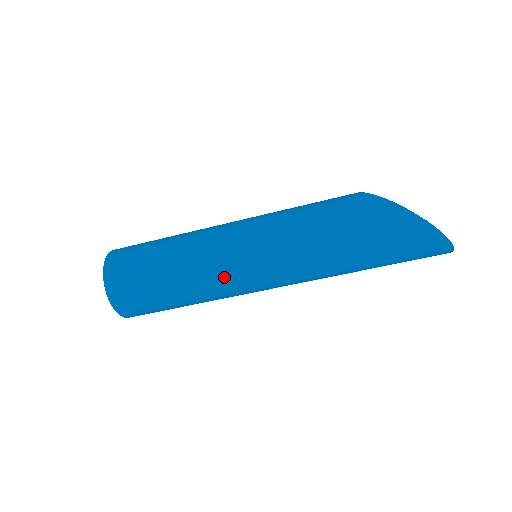
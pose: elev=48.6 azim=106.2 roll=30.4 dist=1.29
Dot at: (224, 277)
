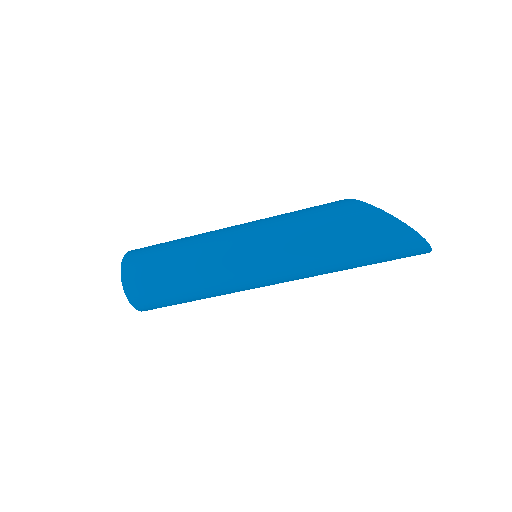
Dot at: (226, 274)
